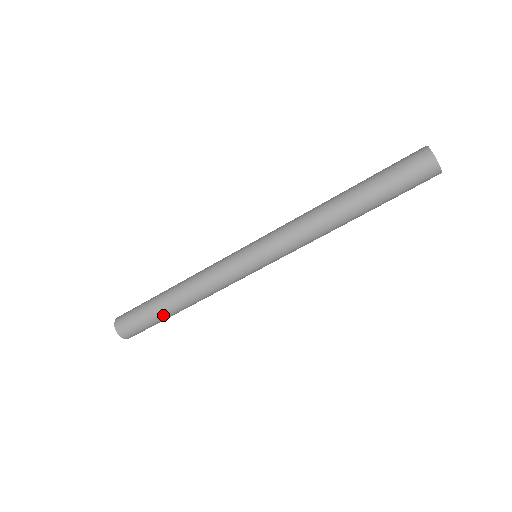
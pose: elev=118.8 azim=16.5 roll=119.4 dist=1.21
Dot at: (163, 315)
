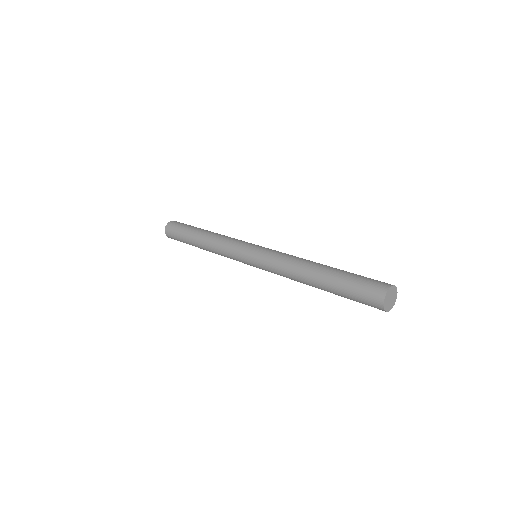
Dot at: (190, 241)
